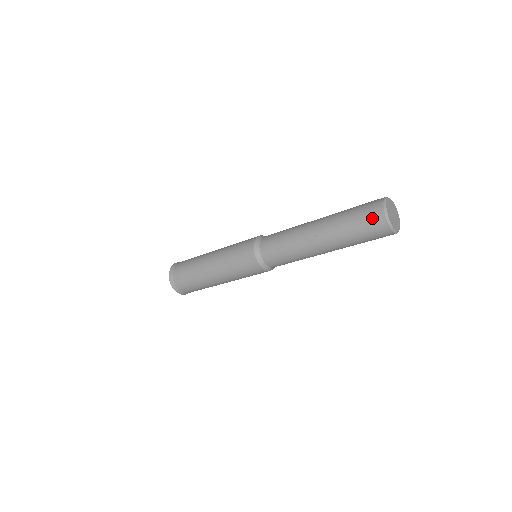
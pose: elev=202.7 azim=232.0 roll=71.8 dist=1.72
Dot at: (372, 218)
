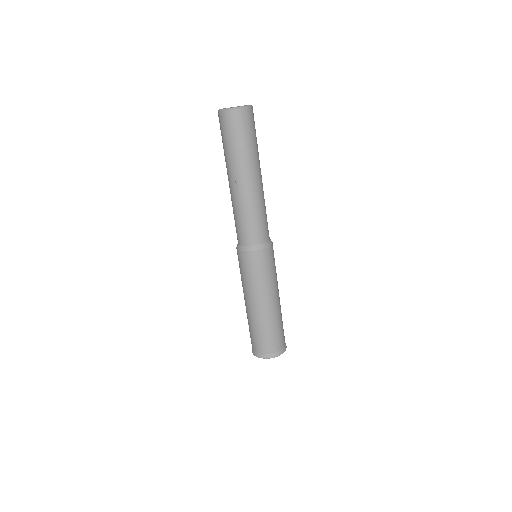
Dot at: (229, 123)
